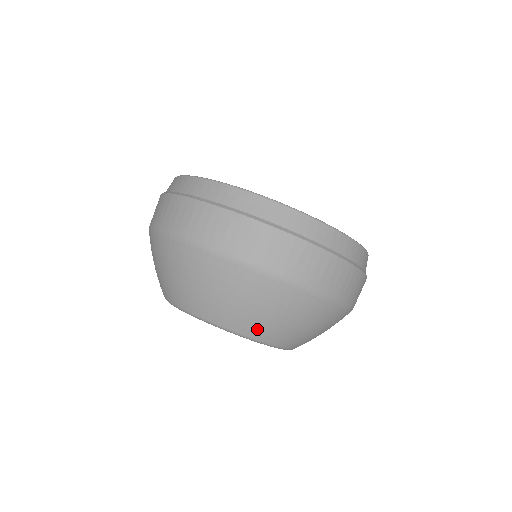
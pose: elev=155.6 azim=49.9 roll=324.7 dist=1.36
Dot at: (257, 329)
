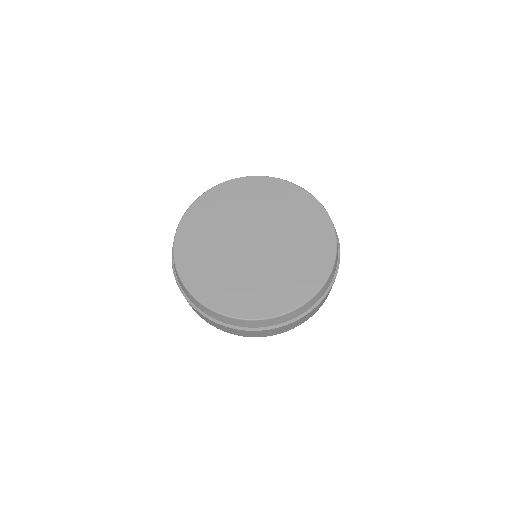
Dot at: occluded
